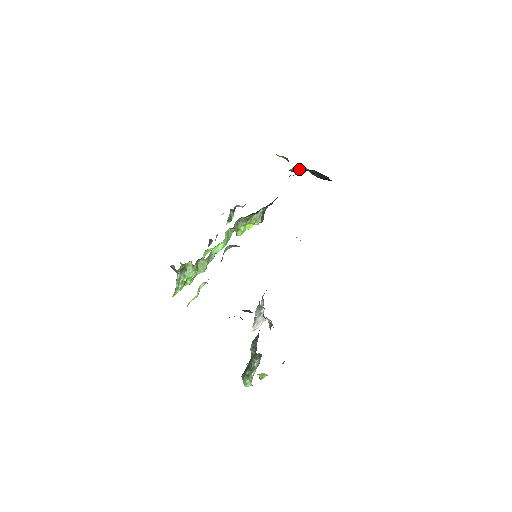
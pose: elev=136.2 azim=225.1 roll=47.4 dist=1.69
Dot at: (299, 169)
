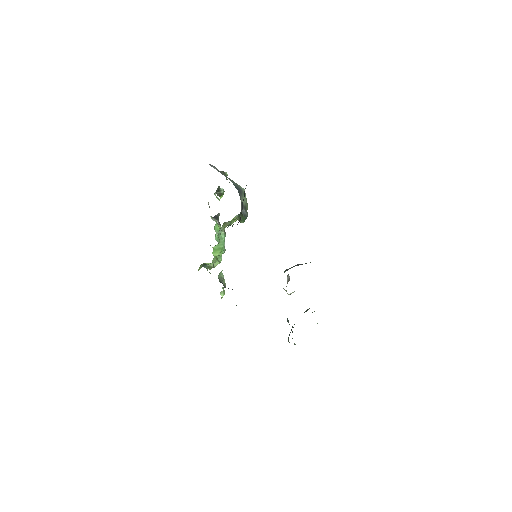
Dot at: occluded
